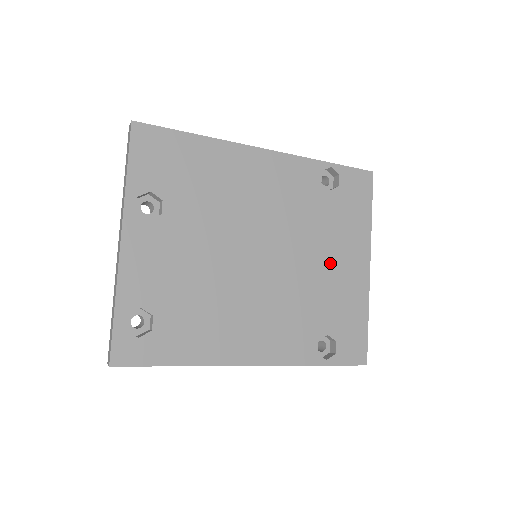
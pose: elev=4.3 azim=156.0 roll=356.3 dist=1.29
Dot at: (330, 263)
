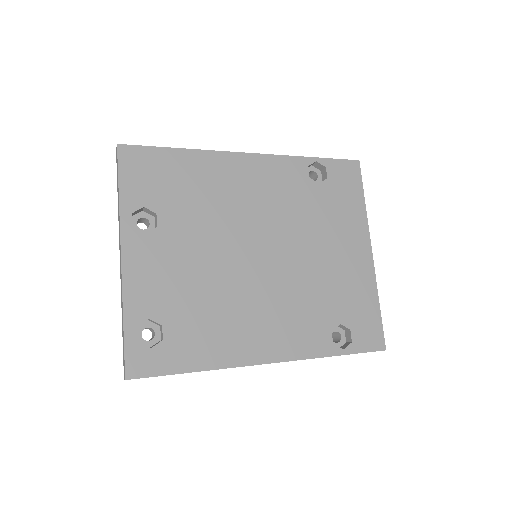
Dot at: (331, 253)
